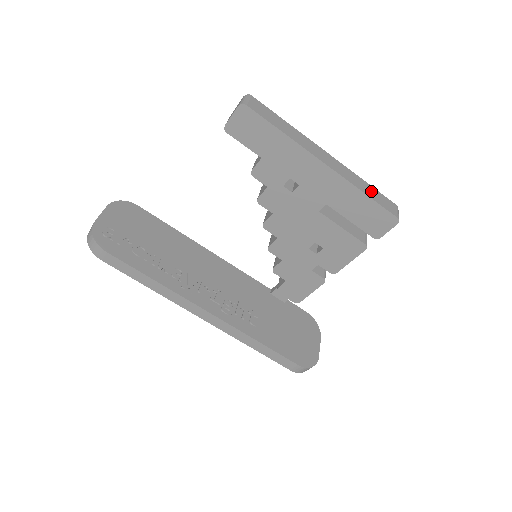
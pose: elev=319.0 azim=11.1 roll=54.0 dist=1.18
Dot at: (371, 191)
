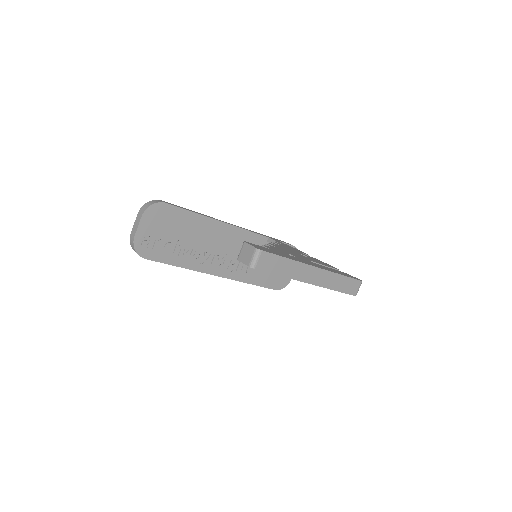
Dot at: (343, 283)
